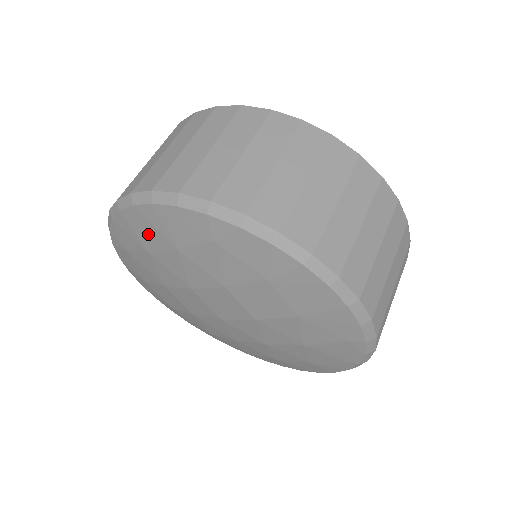
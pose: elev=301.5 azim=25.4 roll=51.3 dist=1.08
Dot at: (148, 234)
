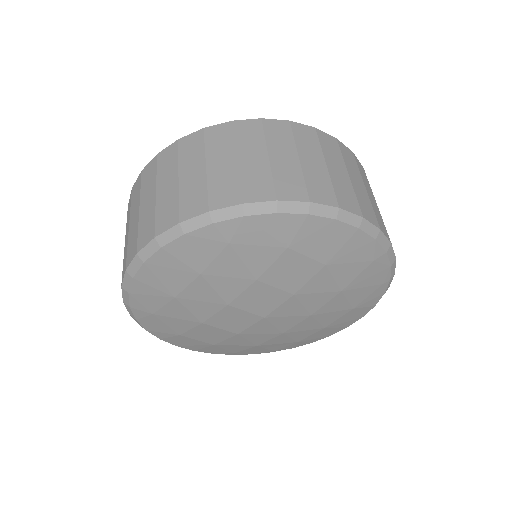
Dot at: (168, 280)
